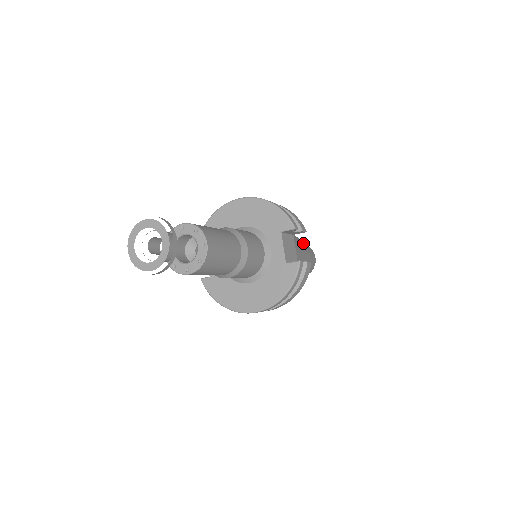
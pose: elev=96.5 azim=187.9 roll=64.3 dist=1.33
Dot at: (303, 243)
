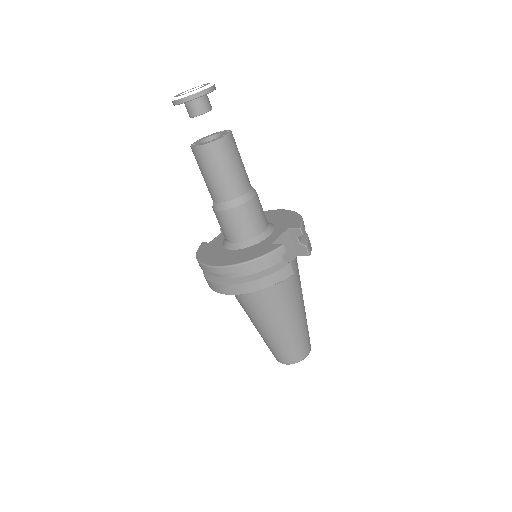
Dot at: occluded
